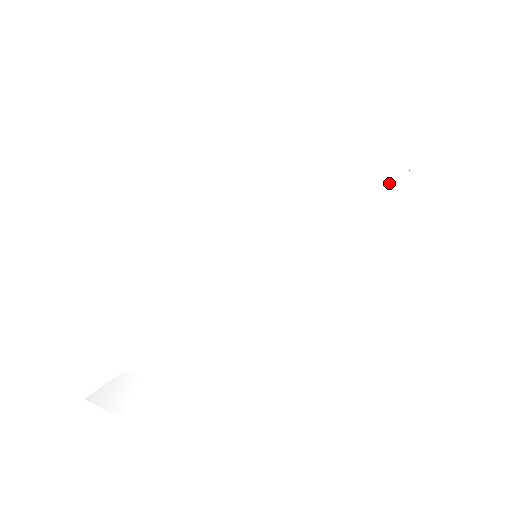
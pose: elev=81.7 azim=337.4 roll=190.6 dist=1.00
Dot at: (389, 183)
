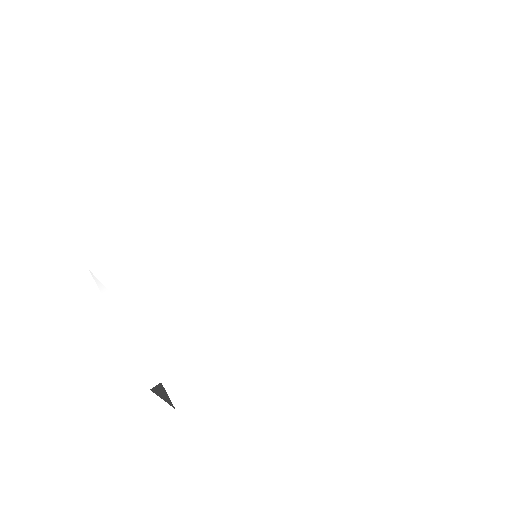
Dot at: (362, 235)
